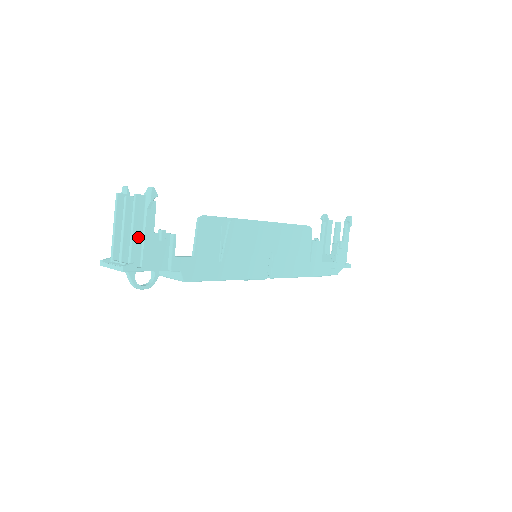
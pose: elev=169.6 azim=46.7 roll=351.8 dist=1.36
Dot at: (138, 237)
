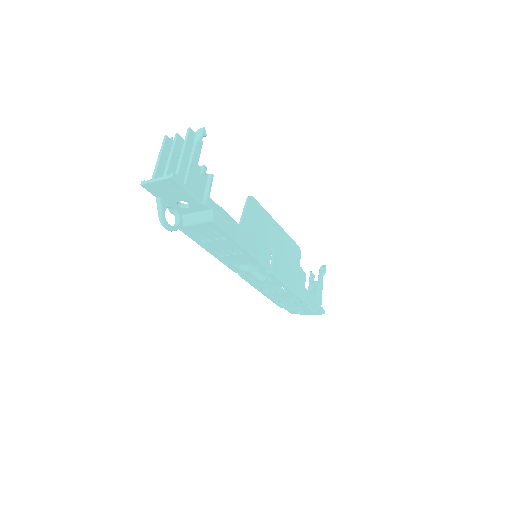
Dot at: (186, 161)
